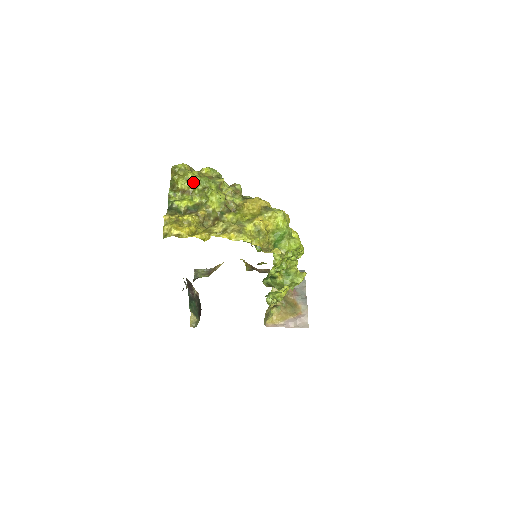
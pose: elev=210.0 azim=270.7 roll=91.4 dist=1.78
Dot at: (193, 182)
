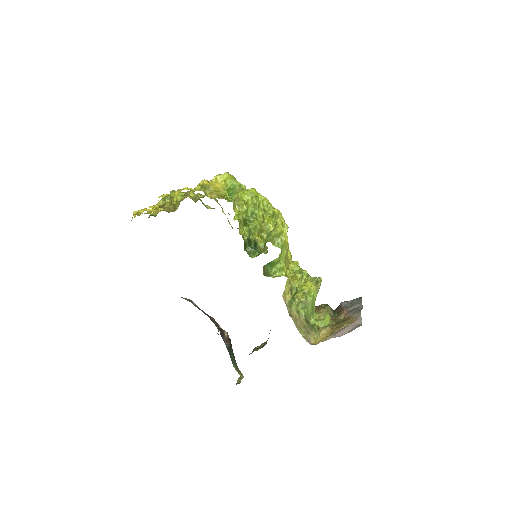
Dot at: (165, 197)
